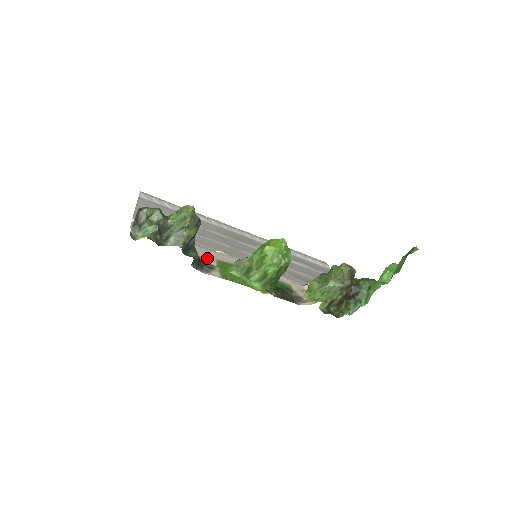
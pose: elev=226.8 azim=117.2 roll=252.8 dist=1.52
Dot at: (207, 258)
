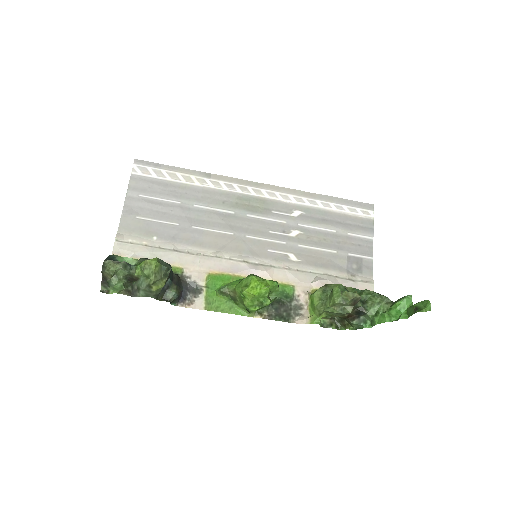
Dot at: (196, 275)
